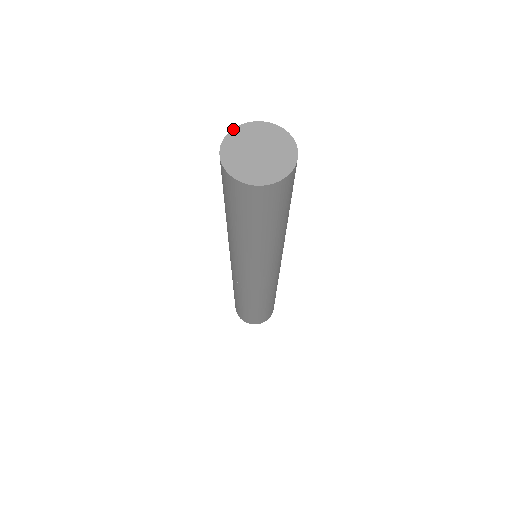
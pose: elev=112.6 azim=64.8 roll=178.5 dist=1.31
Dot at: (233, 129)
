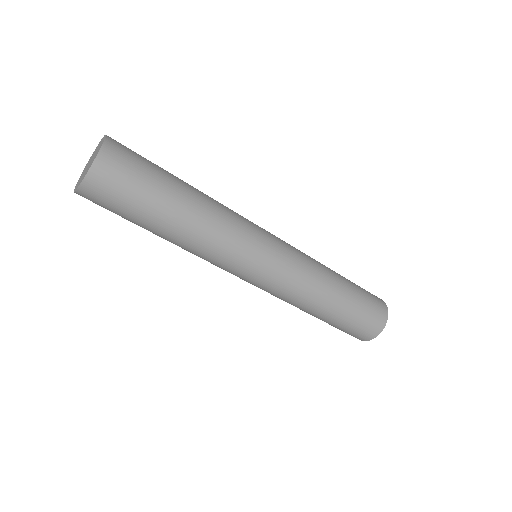
Dot at: (99, 143)
